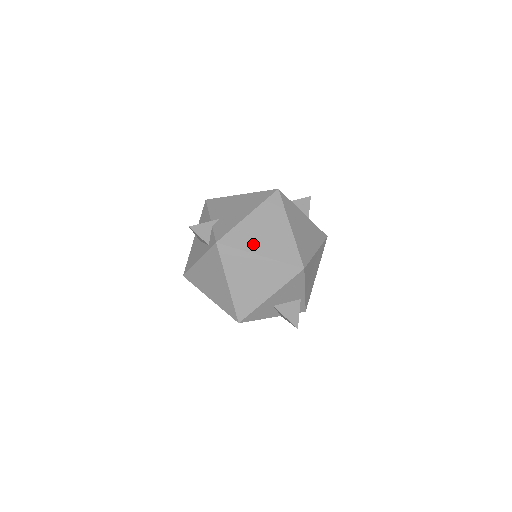
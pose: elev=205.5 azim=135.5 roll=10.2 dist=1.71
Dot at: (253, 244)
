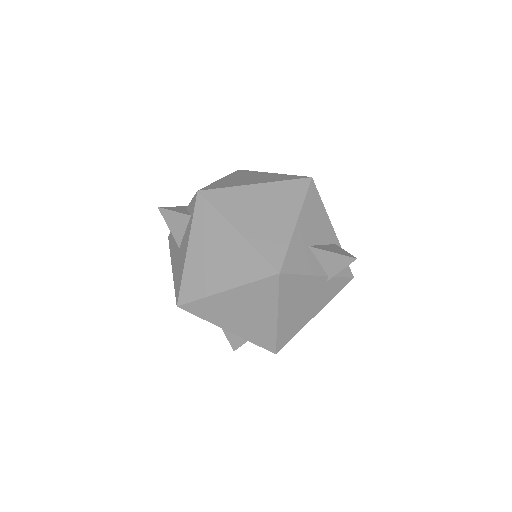
Dot at: (241, 183)
